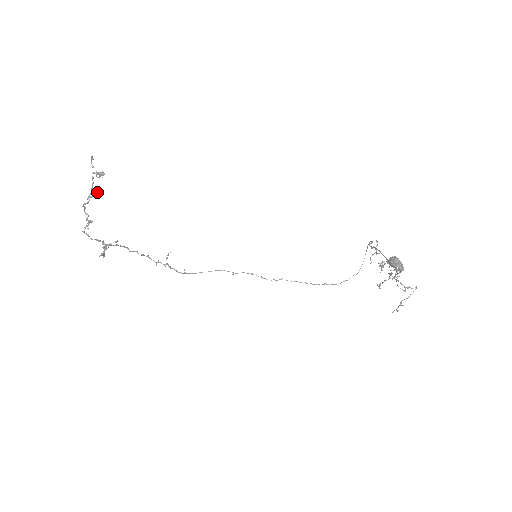
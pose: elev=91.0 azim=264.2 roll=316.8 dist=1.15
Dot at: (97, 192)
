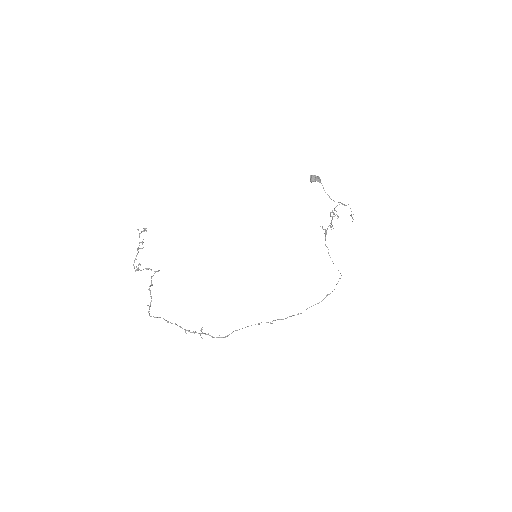
Dot at: occluded
